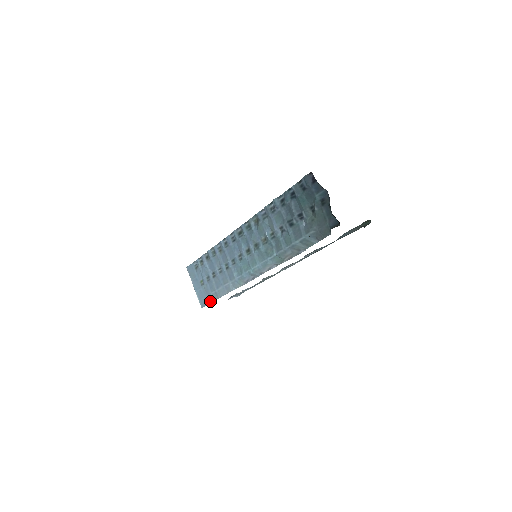
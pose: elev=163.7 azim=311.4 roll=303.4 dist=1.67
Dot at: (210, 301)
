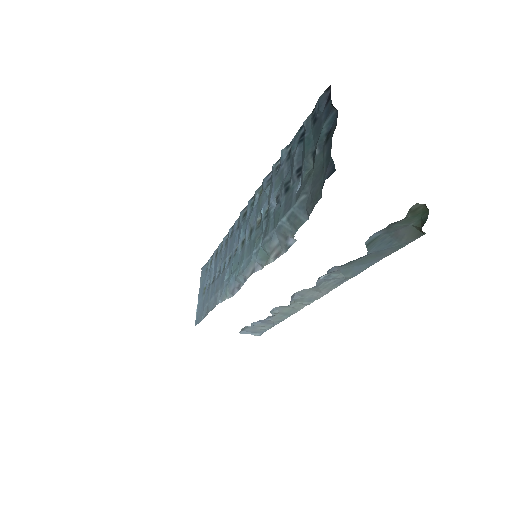
Dot at: (202, 317)
